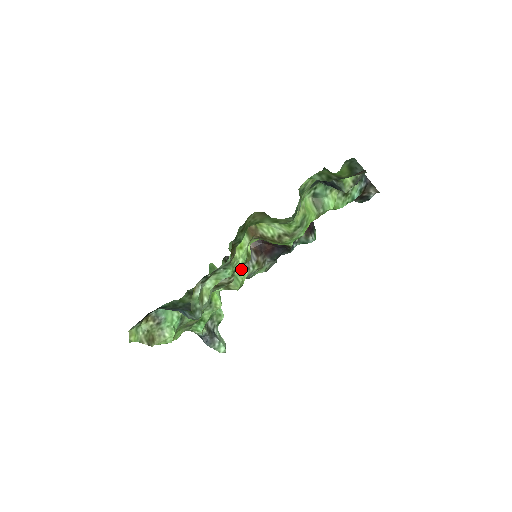
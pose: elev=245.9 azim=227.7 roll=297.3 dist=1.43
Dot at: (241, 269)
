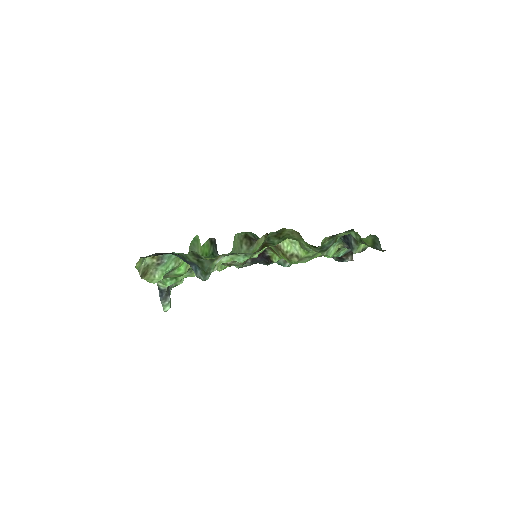
Dot at: occluded
